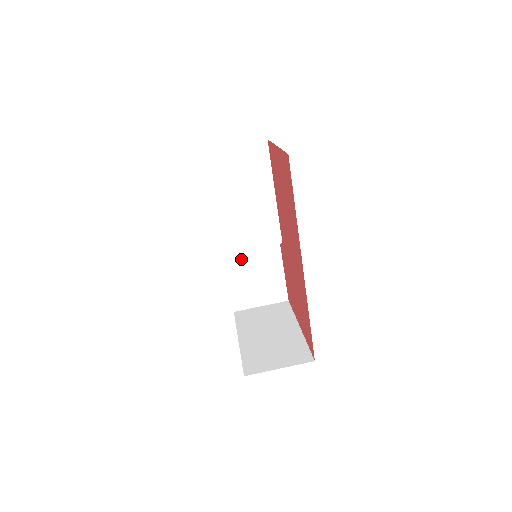
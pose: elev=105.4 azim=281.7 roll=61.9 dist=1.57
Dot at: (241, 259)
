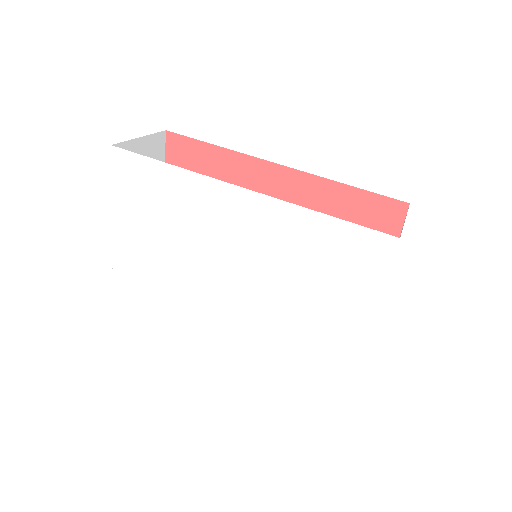
Dot at: occluded
